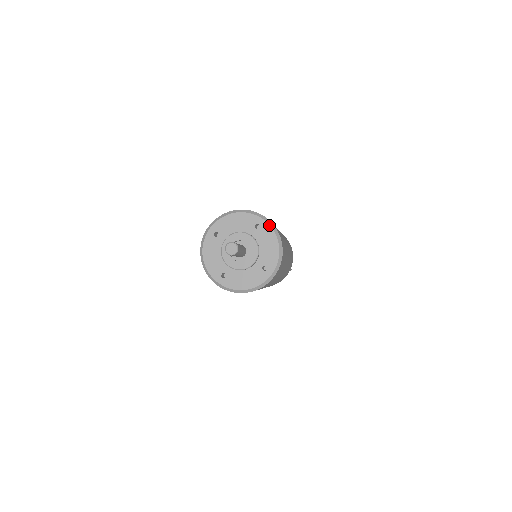
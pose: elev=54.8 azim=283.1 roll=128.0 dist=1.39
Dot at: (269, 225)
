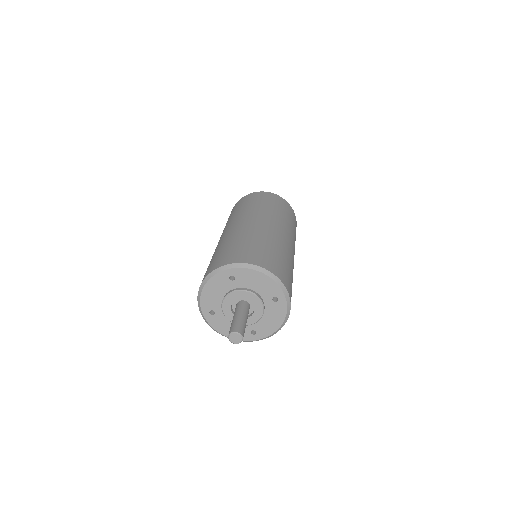
Dot at: (287, 306)
